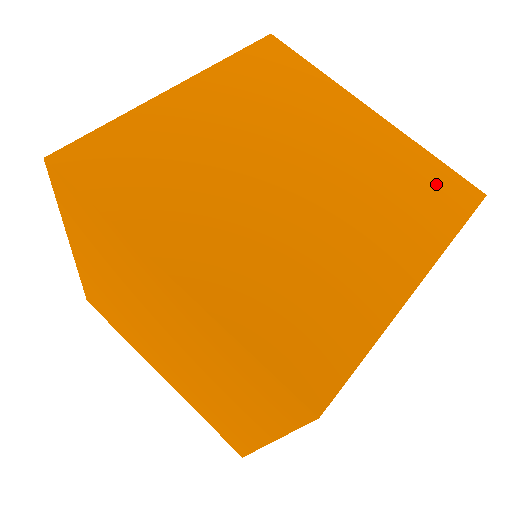
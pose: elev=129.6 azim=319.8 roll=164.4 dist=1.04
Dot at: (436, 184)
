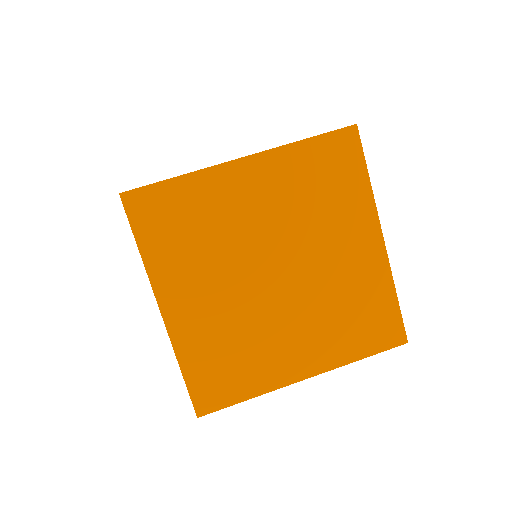
Dot at: (378, 320)
